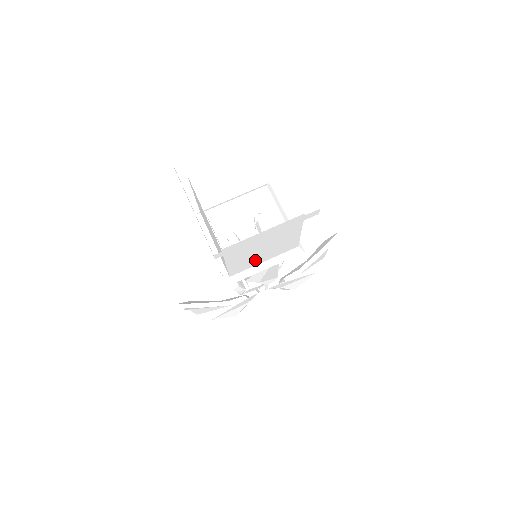
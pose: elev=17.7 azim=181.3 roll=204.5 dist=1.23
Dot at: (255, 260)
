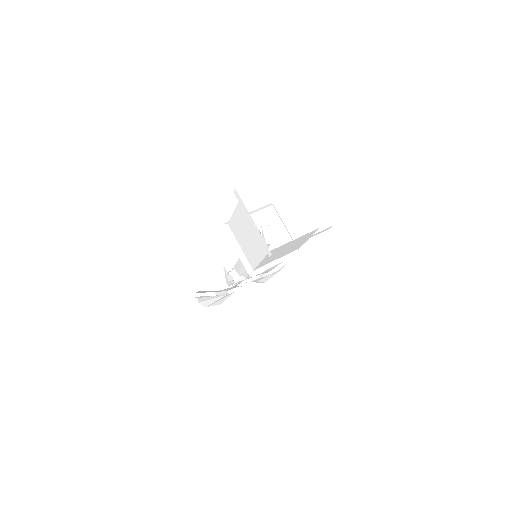
Dot at: (274, 258)
